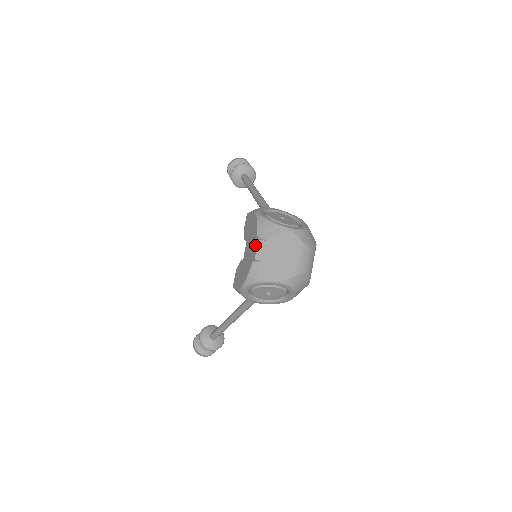
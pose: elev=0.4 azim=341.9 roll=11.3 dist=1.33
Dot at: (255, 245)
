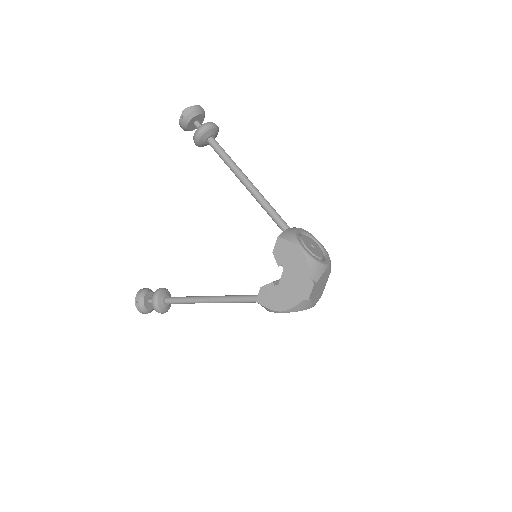
Dot at: (308, 286)
